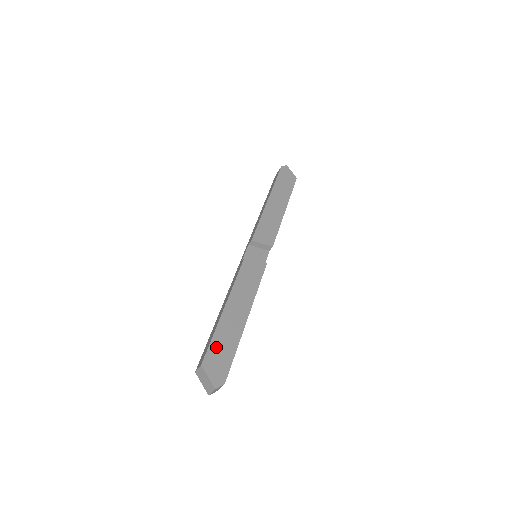
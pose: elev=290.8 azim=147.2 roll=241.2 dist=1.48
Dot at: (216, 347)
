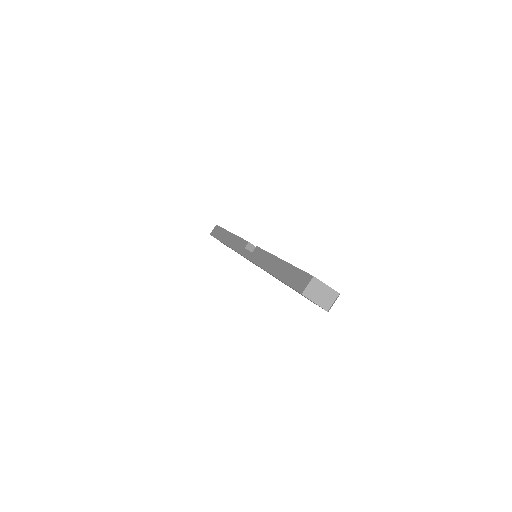
Dot at: occluded
